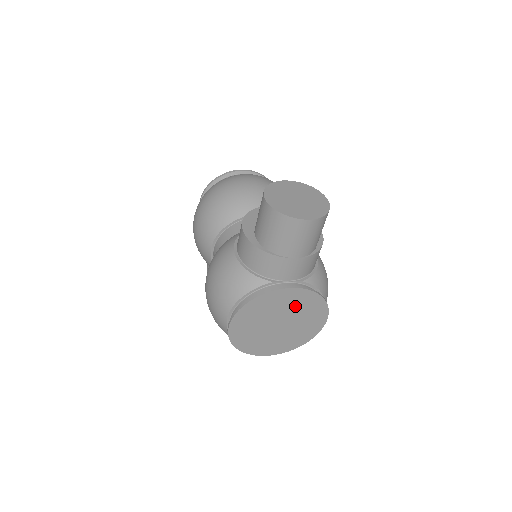
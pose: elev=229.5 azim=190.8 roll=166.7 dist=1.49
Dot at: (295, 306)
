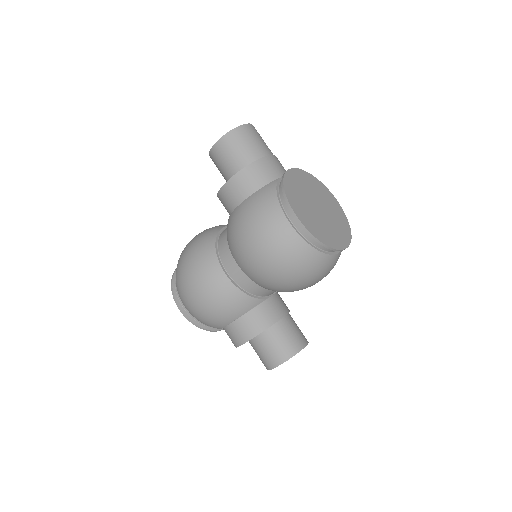
Dot at: (309, 187)
